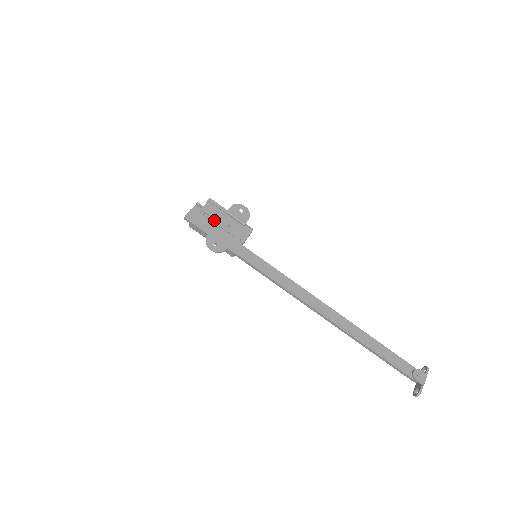
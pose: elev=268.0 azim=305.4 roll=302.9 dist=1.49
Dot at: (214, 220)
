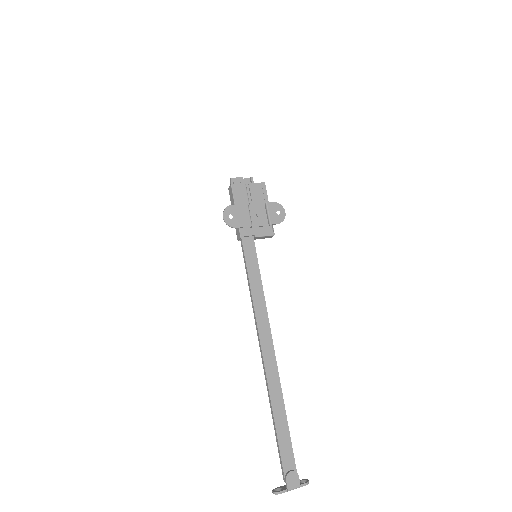
Dot at: occluded
